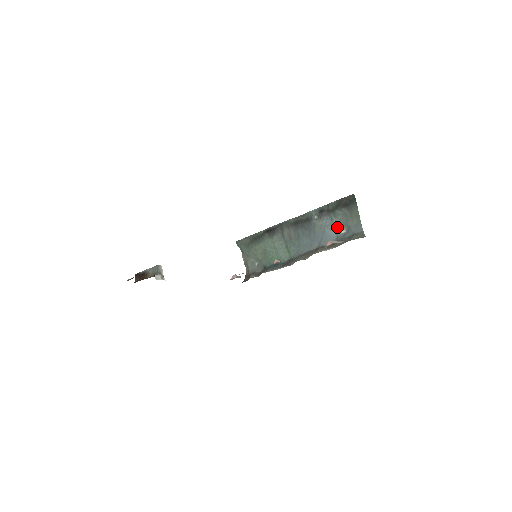
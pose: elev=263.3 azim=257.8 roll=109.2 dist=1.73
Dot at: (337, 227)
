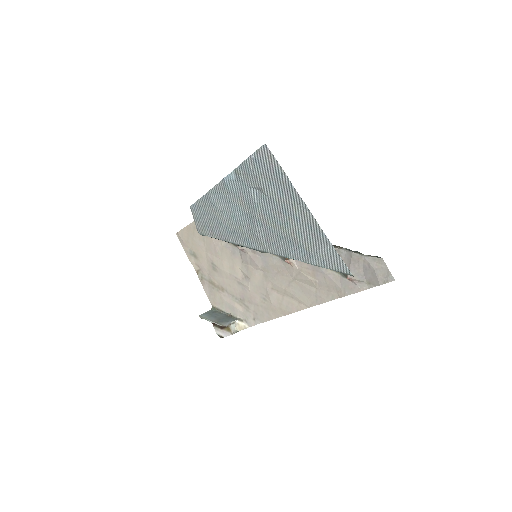
Dot at: occluded
